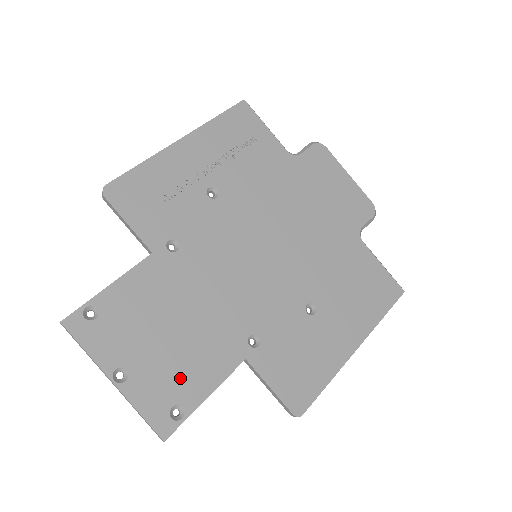
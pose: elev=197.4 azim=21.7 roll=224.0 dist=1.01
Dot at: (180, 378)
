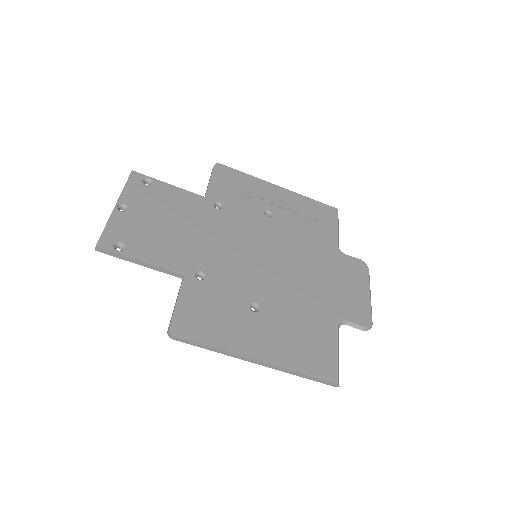
Dot at: (143, 240)
